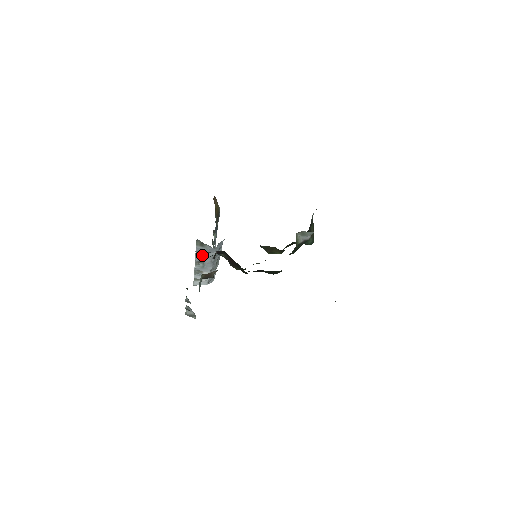
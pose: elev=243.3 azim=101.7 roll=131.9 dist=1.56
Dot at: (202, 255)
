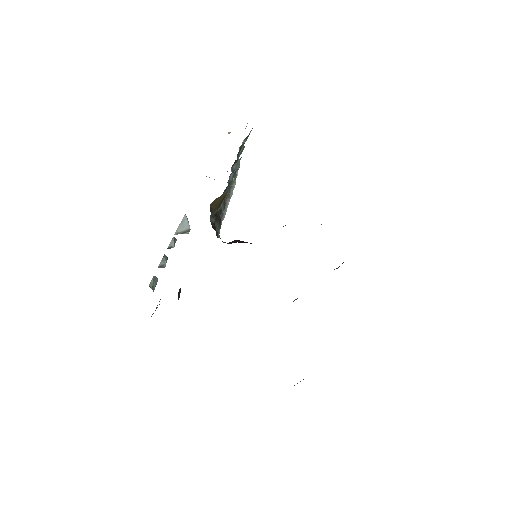
Dot at: occluded
